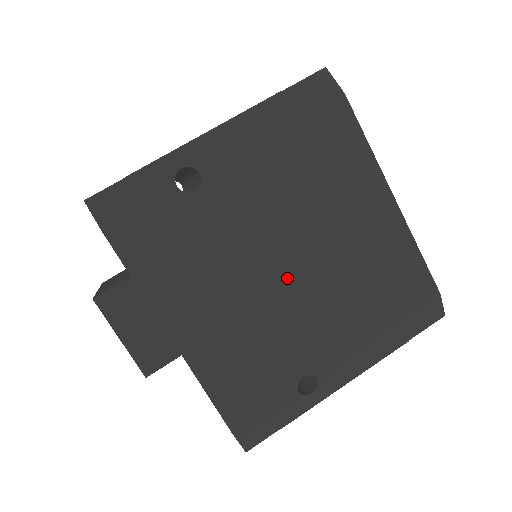
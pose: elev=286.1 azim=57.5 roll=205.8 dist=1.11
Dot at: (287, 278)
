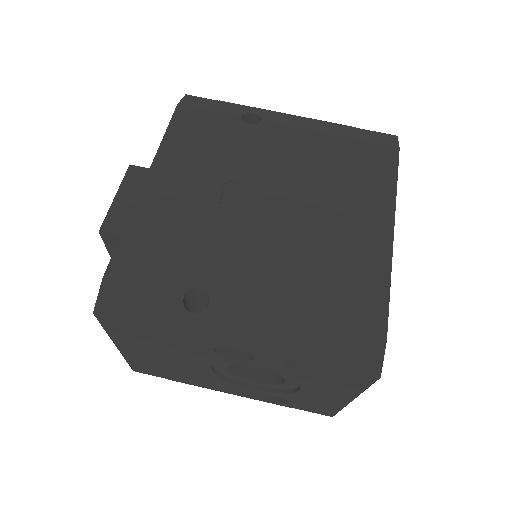
Dot at: (259, 212)
